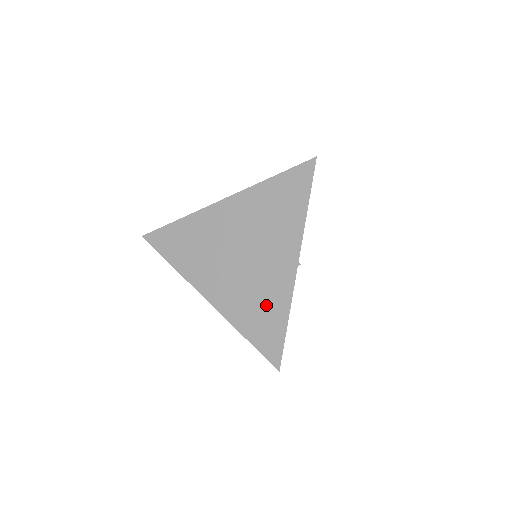
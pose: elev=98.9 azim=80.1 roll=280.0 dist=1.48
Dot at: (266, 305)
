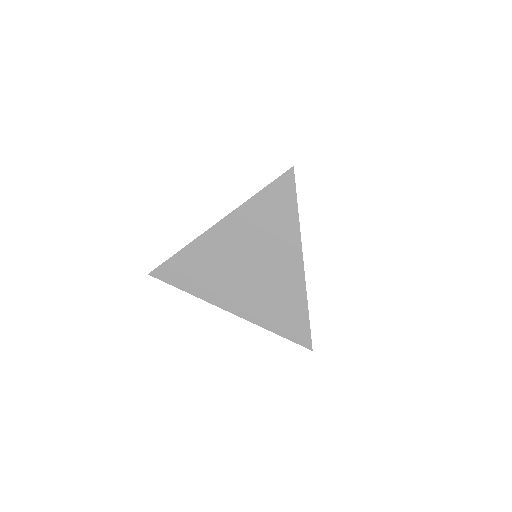
Dot at: (285, 304)
